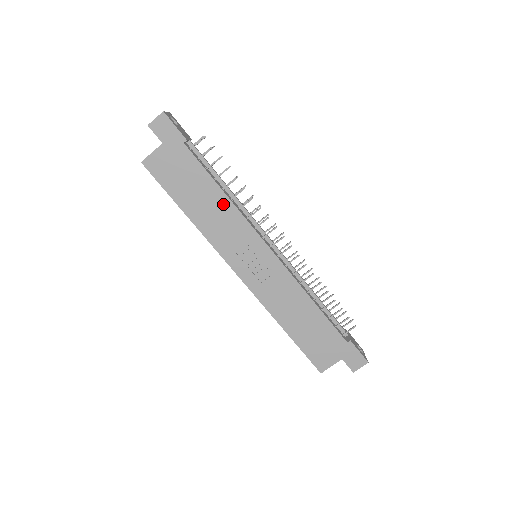
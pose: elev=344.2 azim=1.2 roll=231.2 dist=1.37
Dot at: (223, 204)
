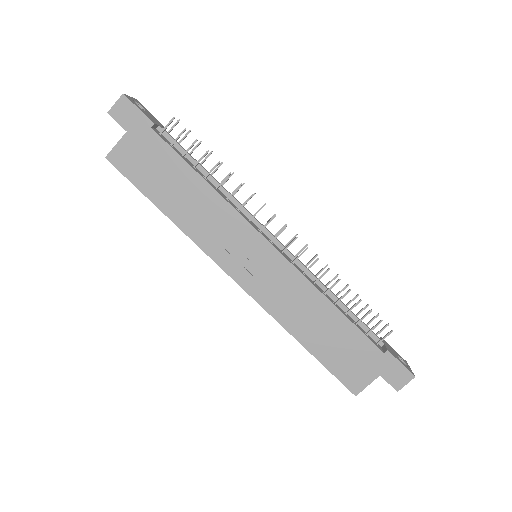
Dot at: (206, 195)
